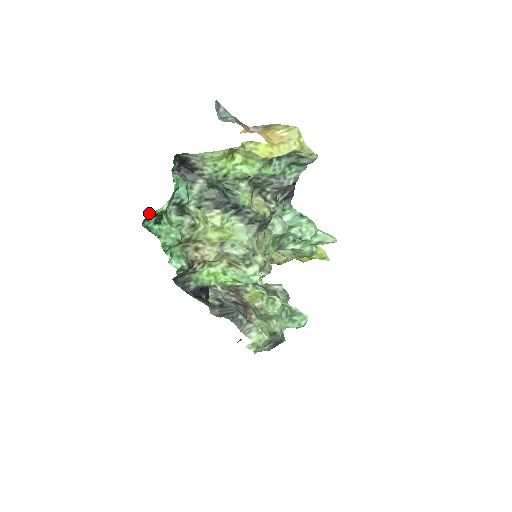
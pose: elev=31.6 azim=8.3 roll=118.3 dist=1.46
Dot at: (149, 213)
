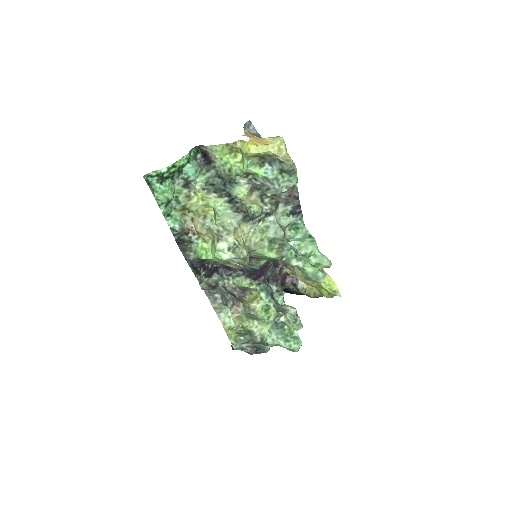
Dot at: (152, 171)
